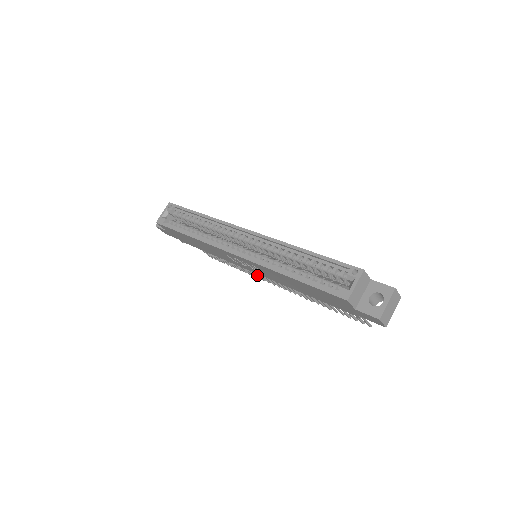
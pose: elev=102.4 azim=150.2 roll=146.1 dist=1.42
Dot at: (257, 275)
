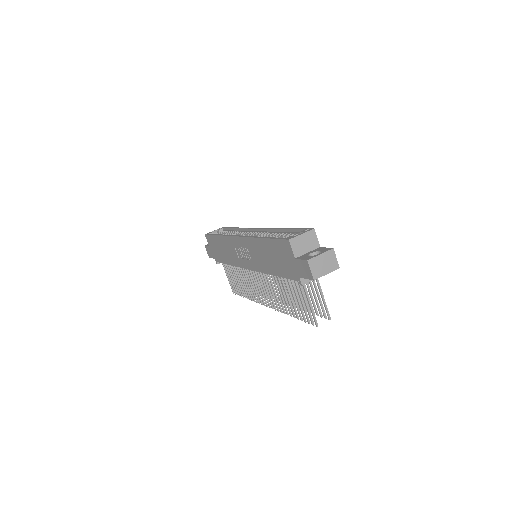
Dot at: (255, 292)
